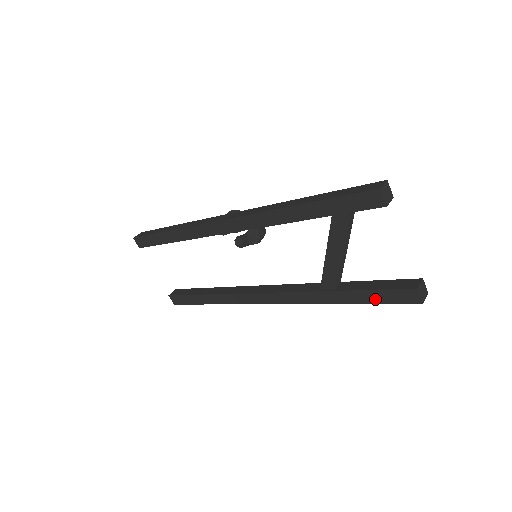
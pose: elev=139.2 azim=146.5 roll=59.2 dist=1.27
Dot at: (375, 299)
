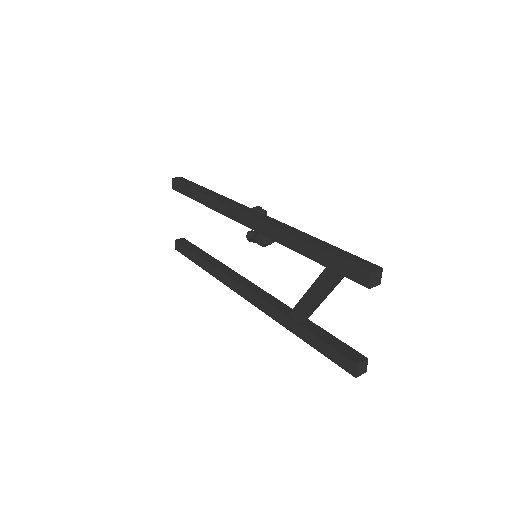
Dot at: (324, 350)
